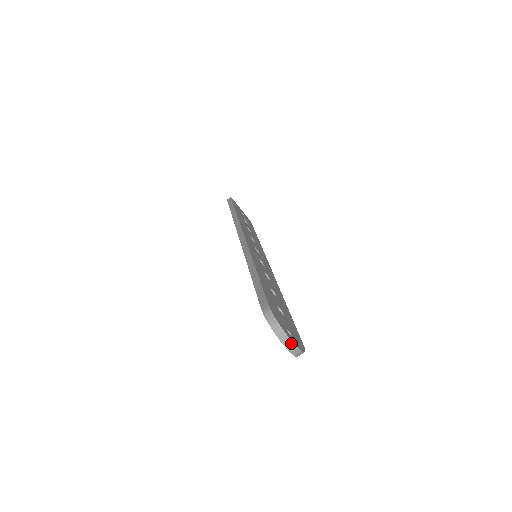
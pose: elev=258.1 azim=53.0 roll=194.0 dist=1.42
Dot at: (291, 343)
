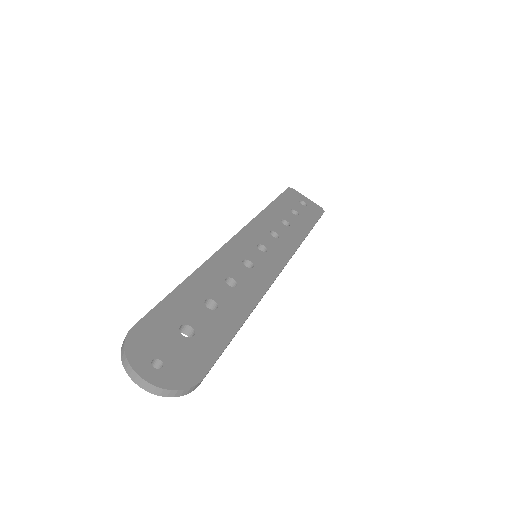
Dot at: (141, 379)
